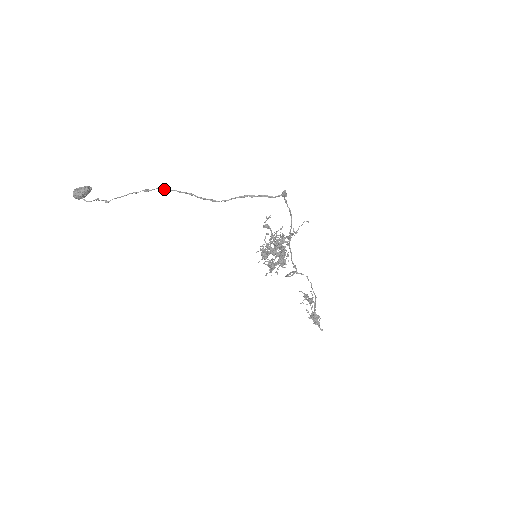
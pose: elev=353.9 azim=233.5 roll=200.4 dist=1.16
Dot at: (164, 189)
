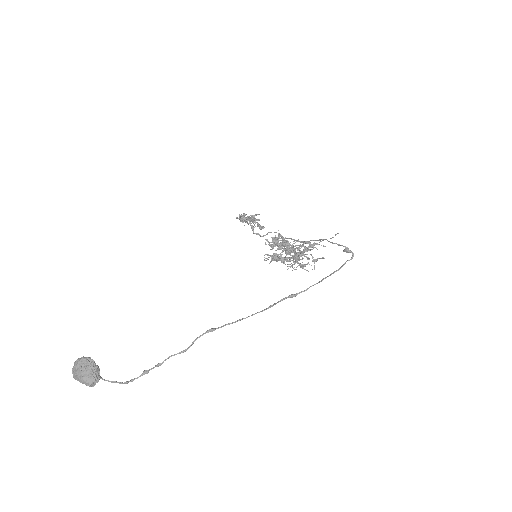
Dot at: occluded
